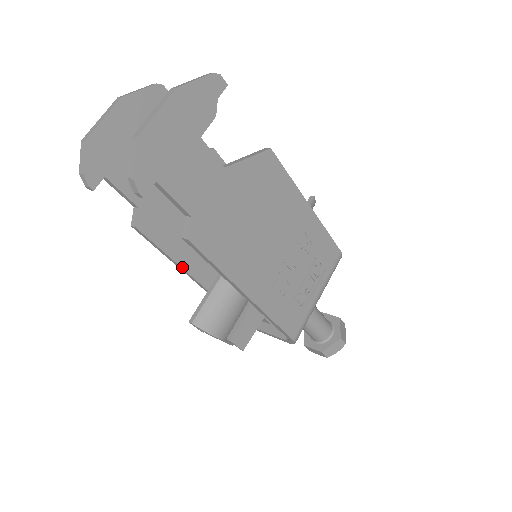
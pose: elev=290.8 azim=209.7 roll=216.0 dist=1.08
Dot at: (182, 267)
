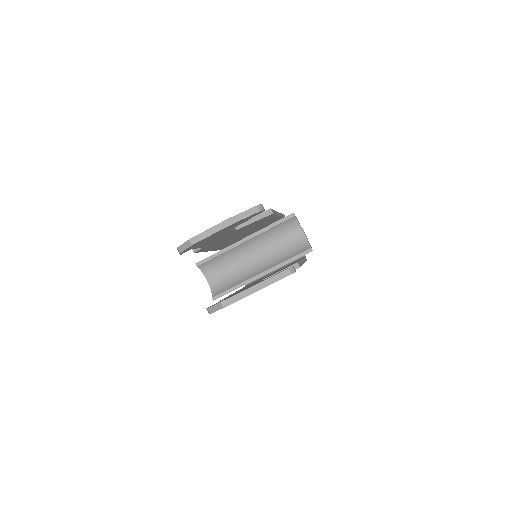
Dot at: occluded
